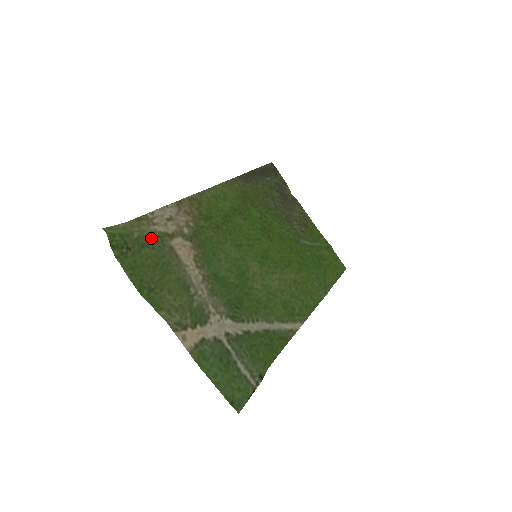
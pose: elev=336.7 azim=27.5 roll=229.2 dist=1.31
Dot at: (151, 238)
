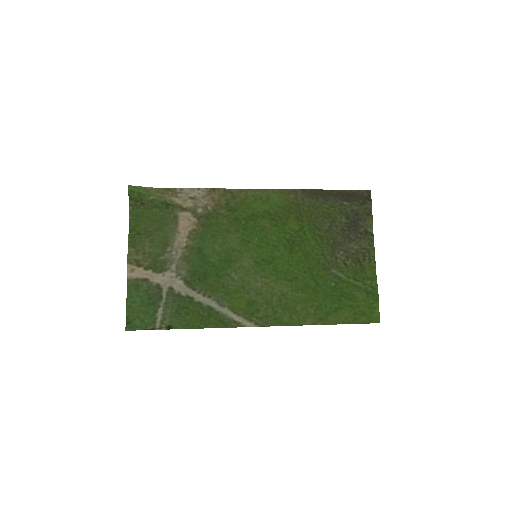
Dot at: (165, 204)
